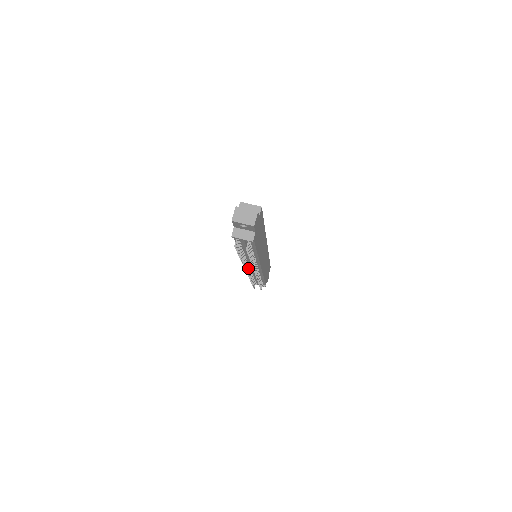
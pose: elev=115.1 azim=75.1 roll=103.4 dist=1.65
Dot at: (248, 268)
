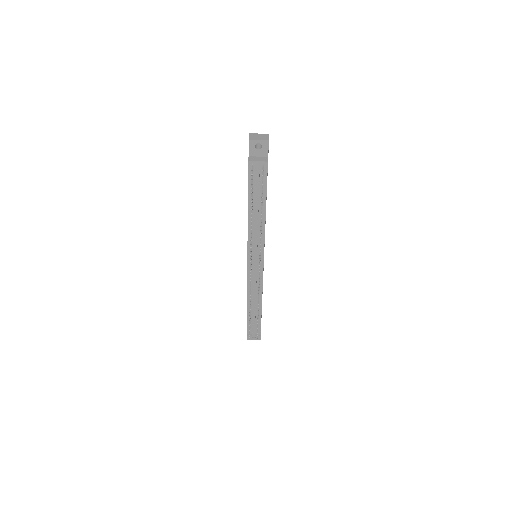
Dot at: (251, 264)
